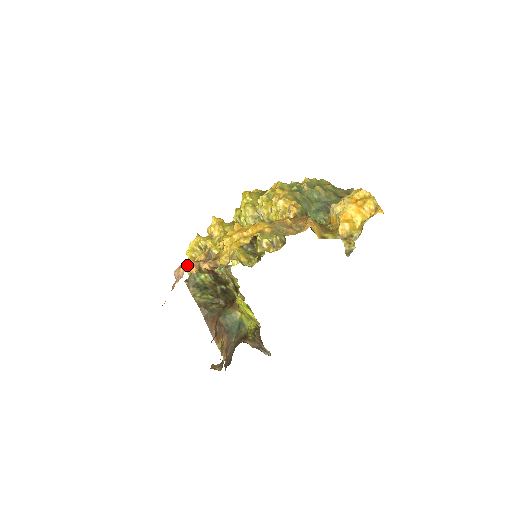
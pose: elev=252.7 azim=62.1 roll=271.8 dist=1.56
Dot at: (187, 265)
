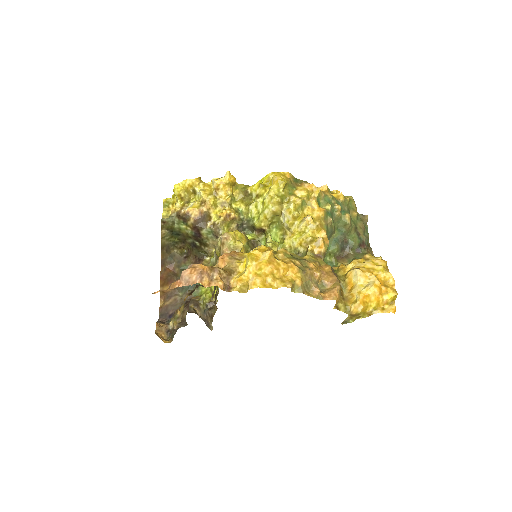
Dot at: (202, 274)
